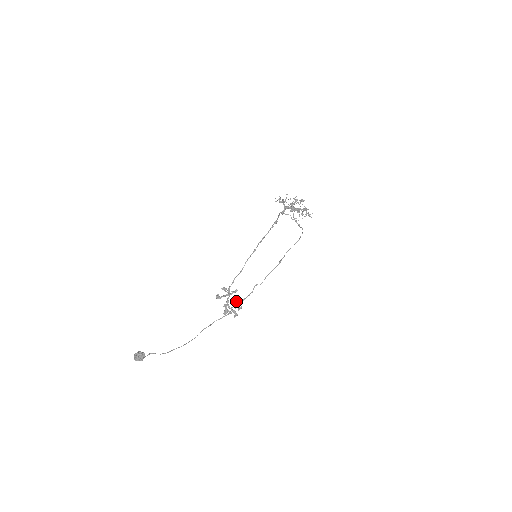
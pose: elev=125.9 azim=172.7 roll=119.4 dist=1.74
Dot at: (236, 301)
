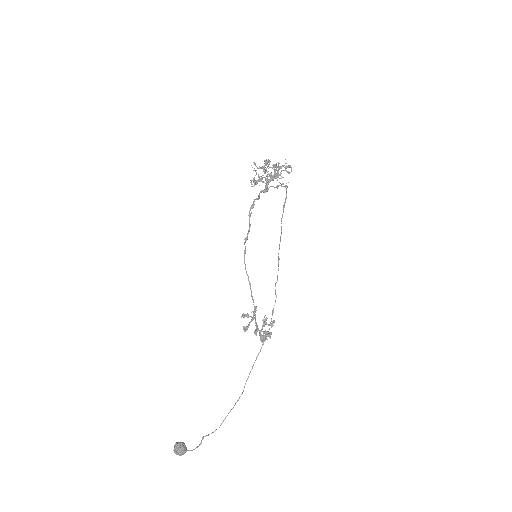
Dot at: occluded
